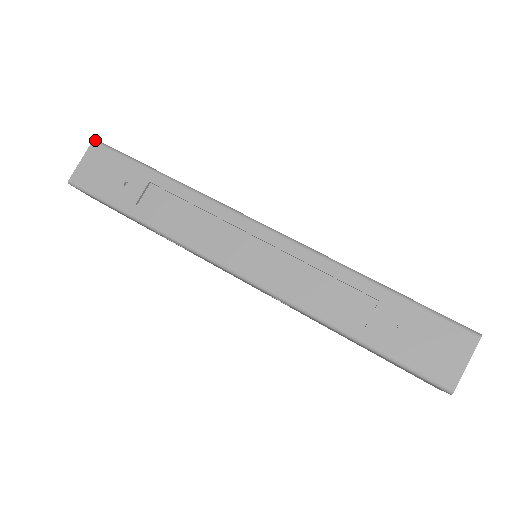
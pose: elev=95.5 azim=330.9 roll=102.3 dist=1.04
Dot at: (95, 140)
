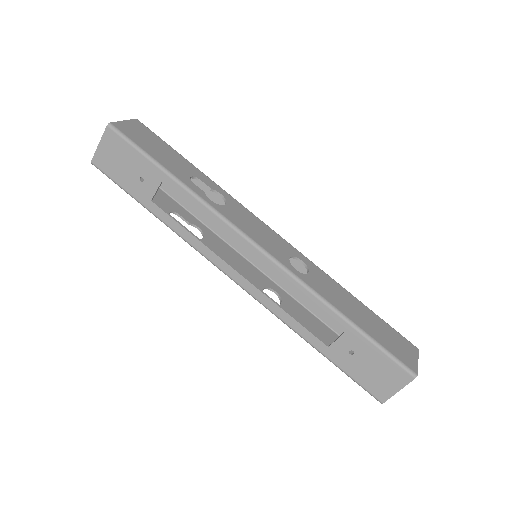
Dot at: (109, 125)
